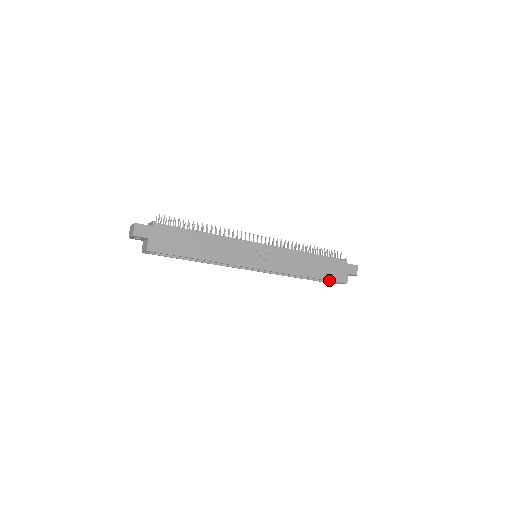
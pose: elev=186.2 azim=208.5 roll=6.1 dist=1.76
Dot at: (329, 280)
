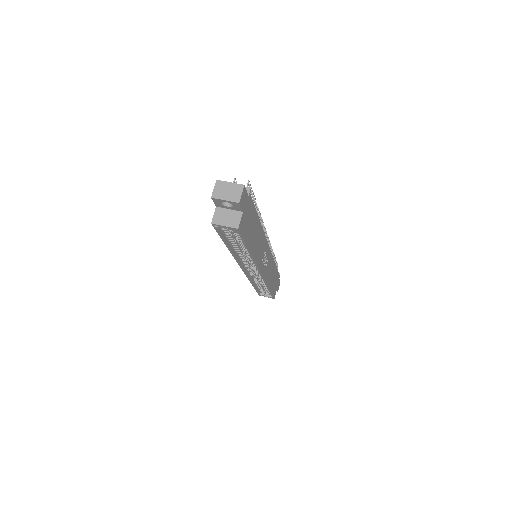
Dot at: (272, 294)
